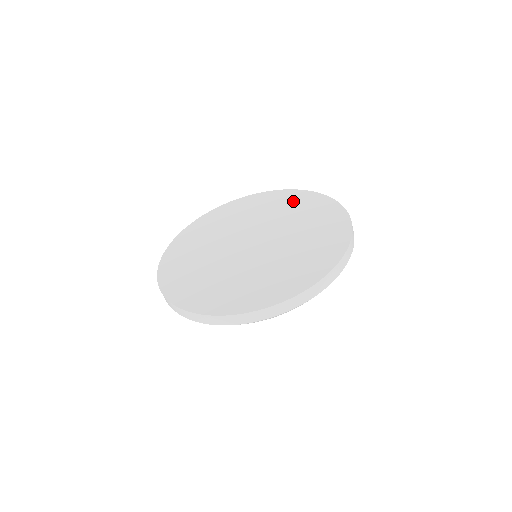
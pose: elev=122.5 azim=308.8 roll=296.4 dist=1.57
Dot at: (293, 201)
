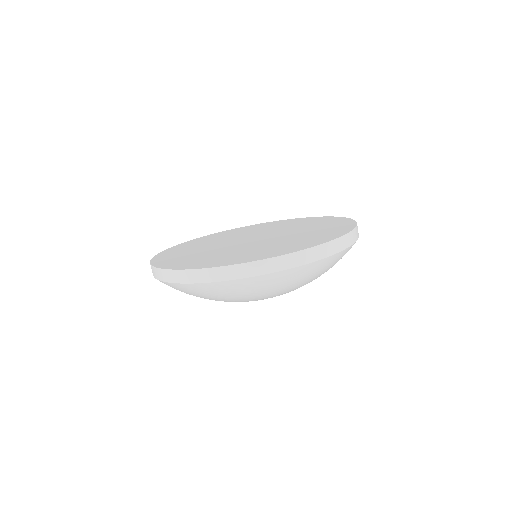
Dot at: (225, 233)
